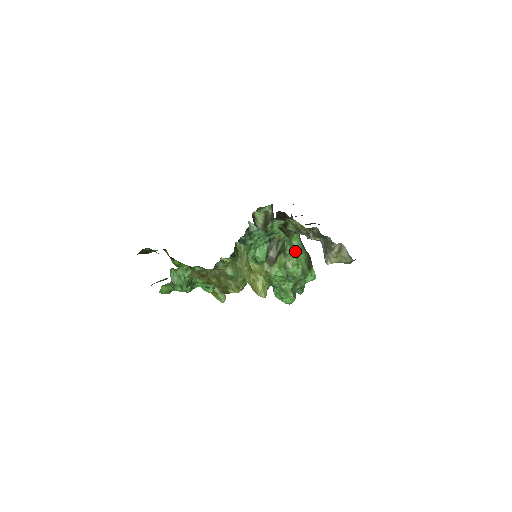
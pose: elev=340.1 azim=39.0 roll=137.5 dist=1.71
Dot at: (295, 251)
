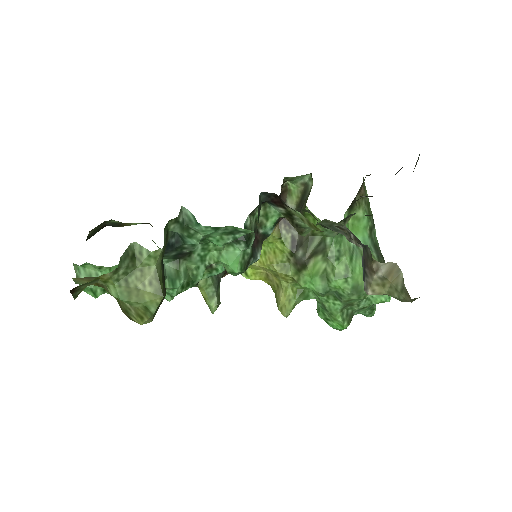
Dot at: (348, 253)
